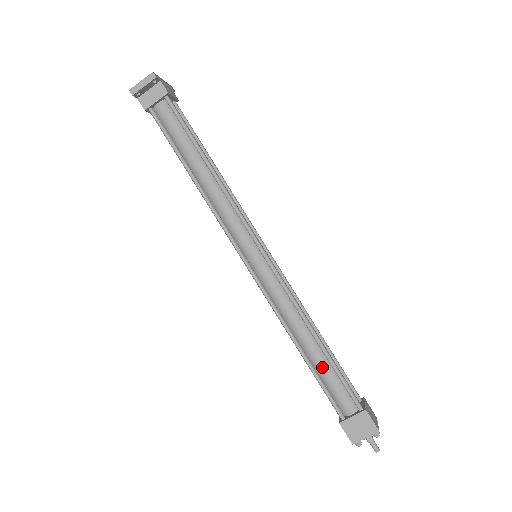
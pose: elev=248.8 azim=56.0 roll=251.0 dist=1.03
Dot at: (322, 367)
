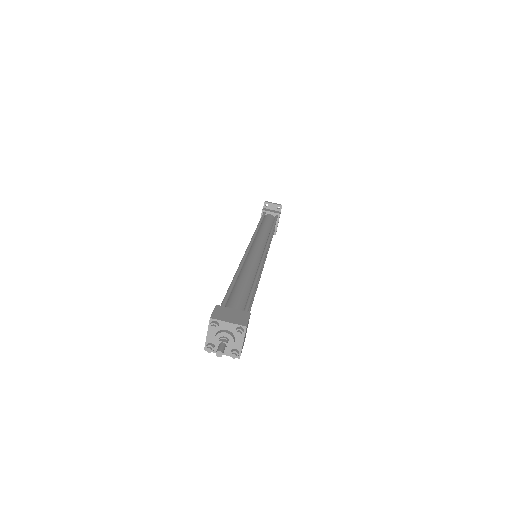
Dot at: (242, 288)
